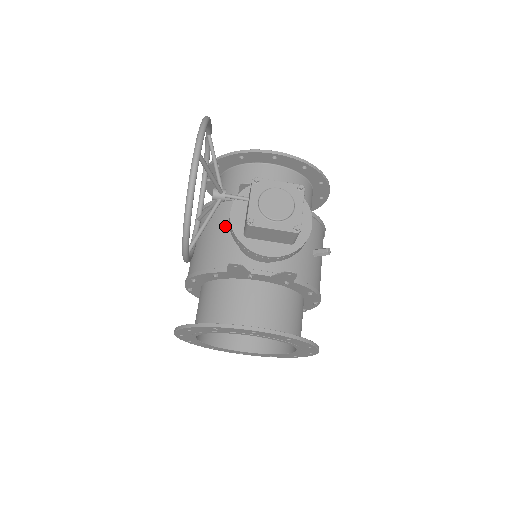
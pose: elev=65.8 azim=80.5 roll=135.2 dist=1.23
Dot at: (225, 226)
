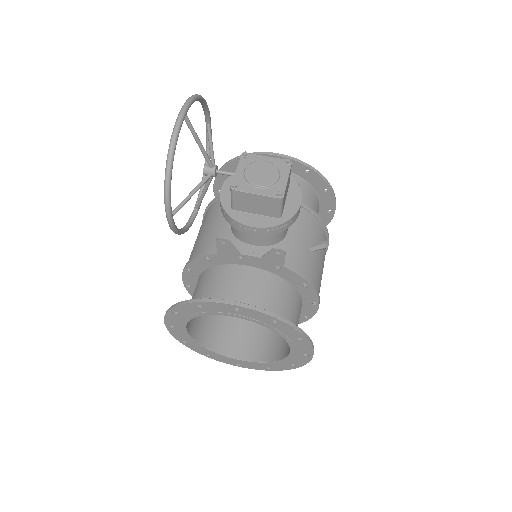
Dot at: (222, 216)
